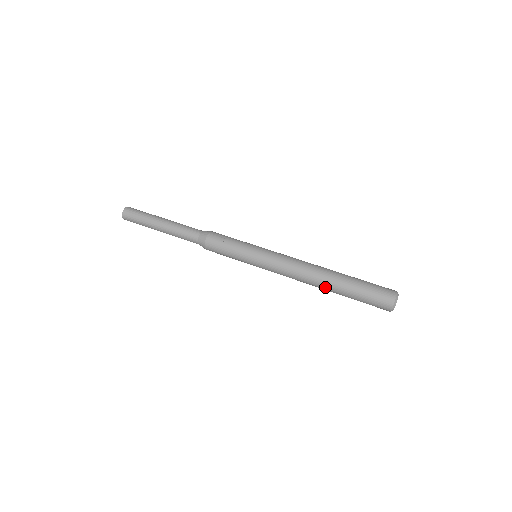
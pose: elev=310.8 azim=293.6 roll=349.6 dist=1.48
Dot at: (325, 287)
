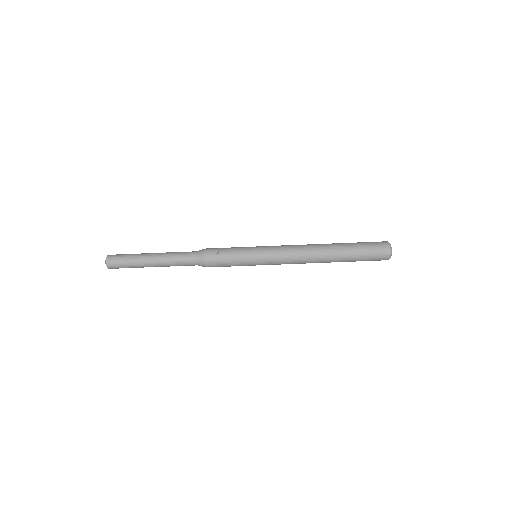
Dot at: (329, 260)
